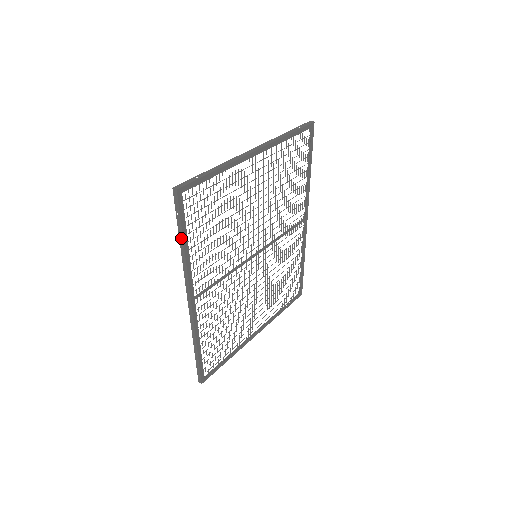
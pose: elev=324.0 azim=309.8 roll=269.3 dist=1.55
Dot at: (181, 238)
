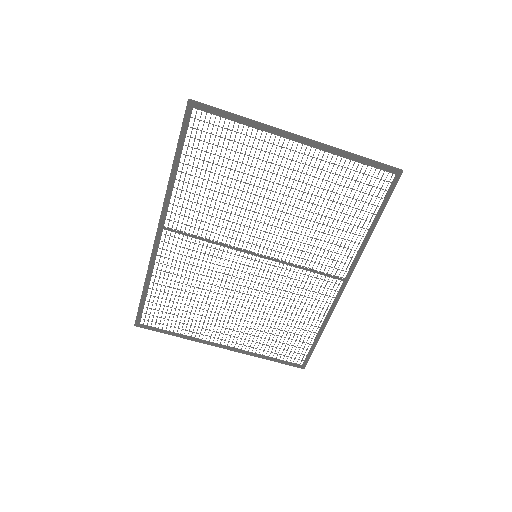
Dot at: (175, 153)
